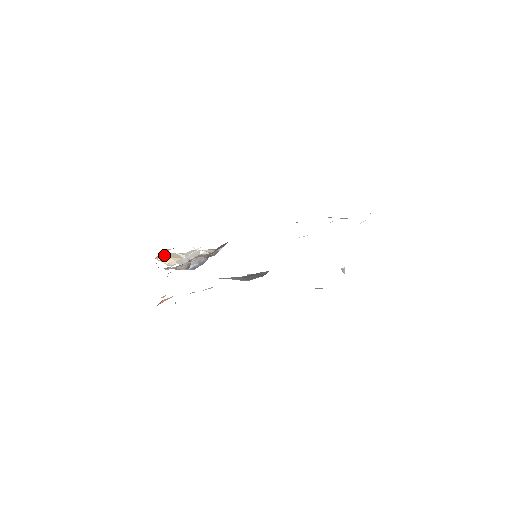
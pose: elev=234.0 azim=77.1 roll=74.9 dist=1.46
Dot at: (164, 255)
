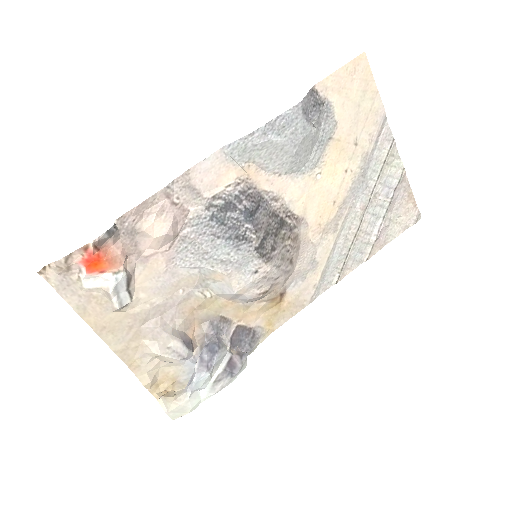
Dot at: (168, 387)
